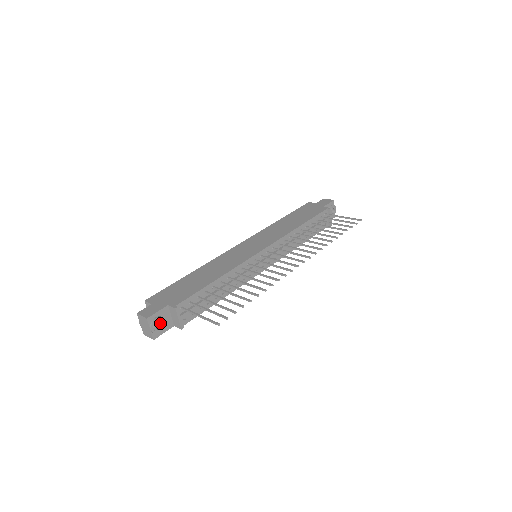
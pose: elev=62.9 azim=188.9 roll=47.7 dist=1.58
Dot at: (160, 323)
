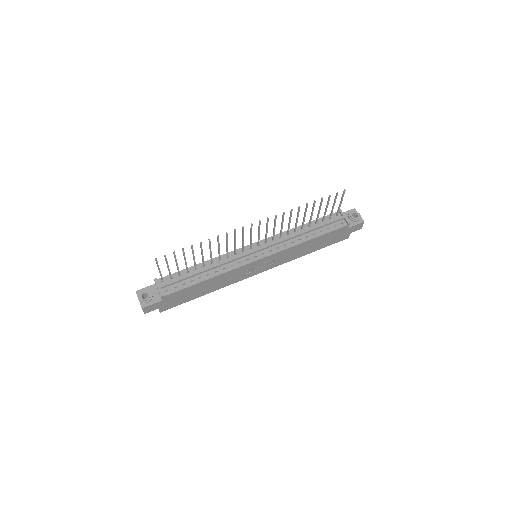
Dot at: (149, 297)
